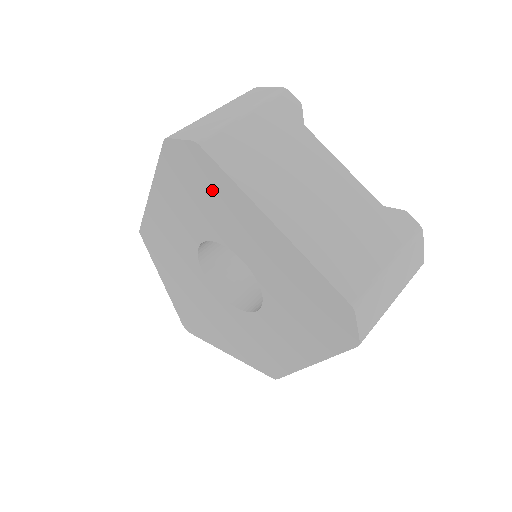
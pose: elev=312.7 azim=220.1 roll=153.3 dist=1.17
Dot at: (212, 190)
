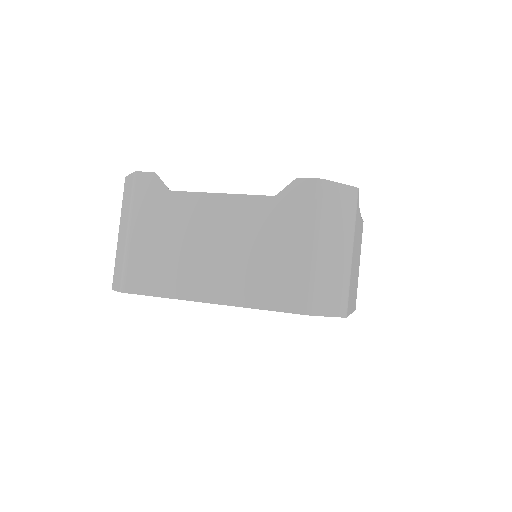
Dot at: occluded
